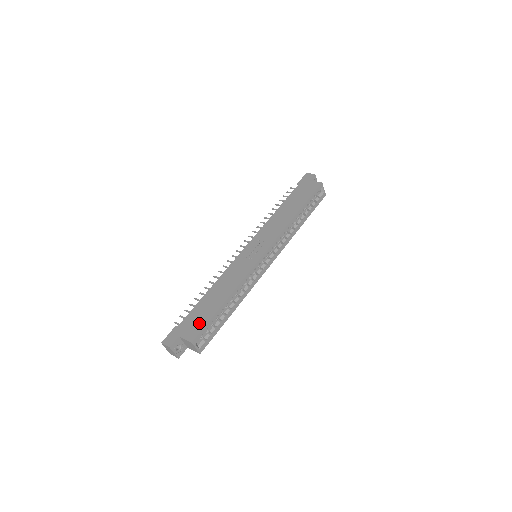
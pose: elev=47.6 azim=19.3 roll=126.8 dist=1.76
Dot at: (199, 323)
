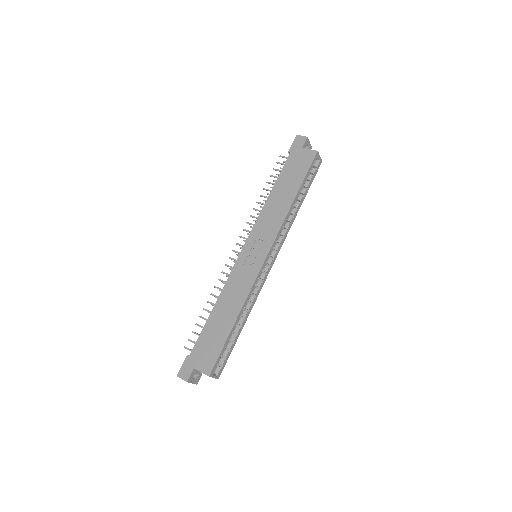
Dot at: (212, 352)
